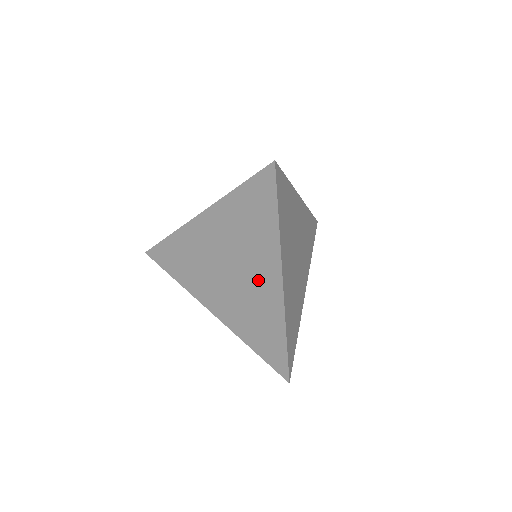
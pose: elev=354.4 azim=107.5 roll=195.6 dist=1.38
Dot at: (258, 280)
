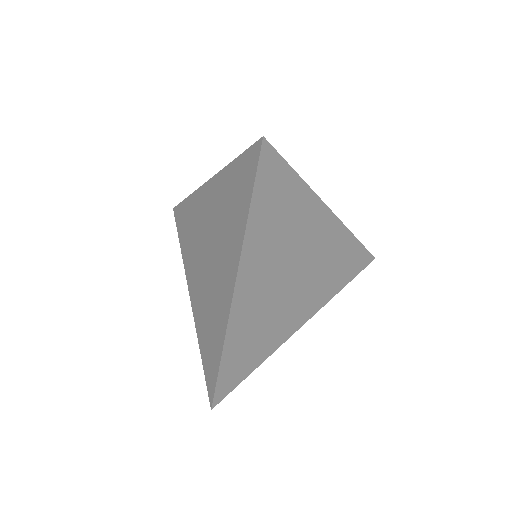
Dot at: (221, 276)
